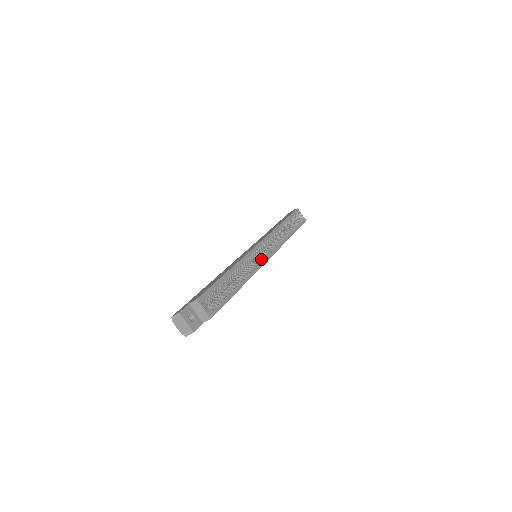
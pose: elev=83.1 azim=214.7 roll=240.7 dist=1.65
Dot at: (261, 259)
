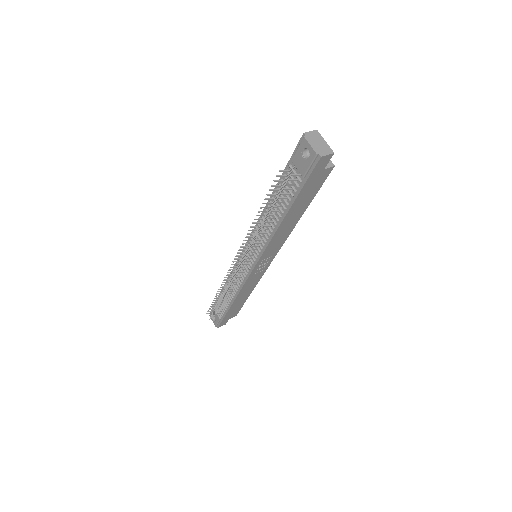
Dot at: occluded
